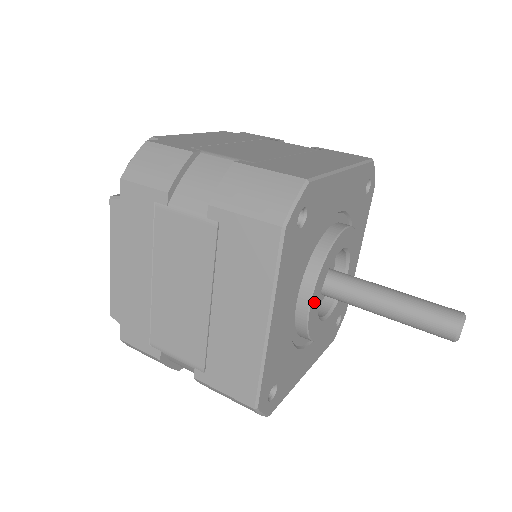
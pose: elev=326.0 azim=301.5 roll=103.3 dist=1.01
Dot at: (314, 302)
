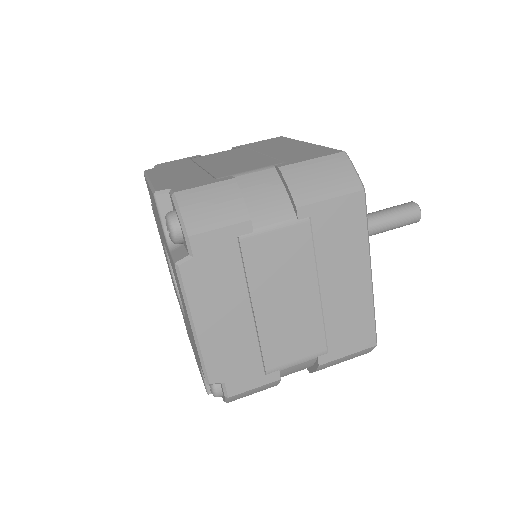
Dot at: occluded
